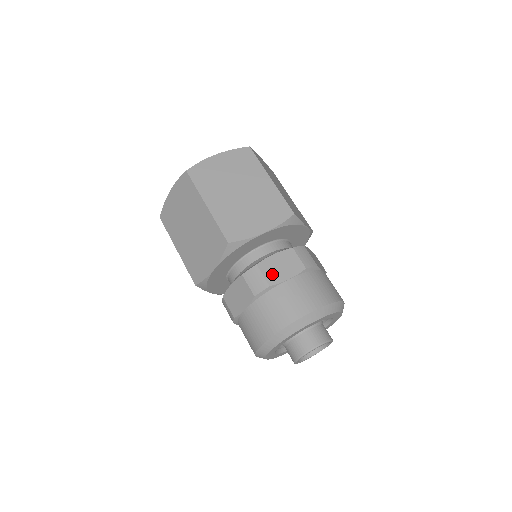
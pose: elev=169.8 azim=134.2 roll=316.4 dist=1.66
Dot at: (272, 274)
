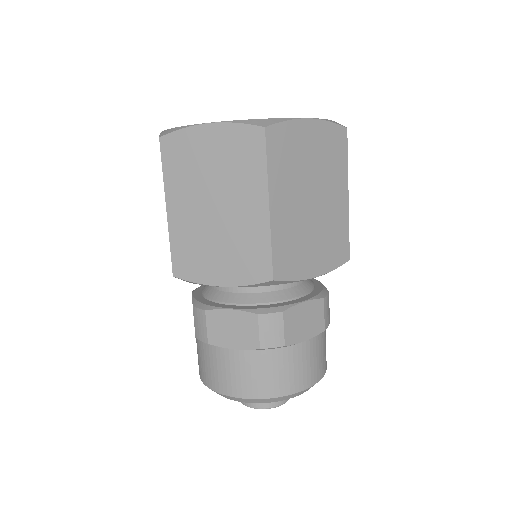
Dot at: (217, 332)
